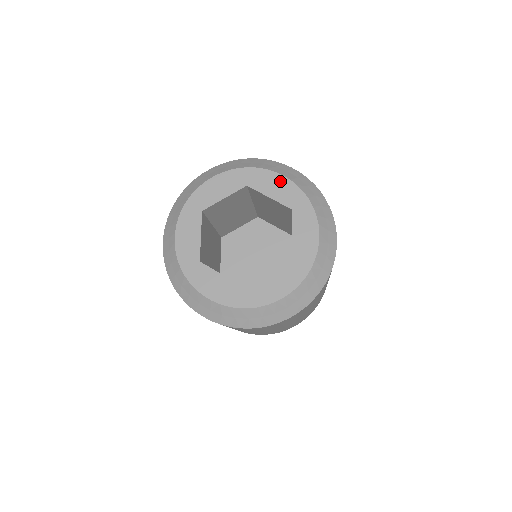
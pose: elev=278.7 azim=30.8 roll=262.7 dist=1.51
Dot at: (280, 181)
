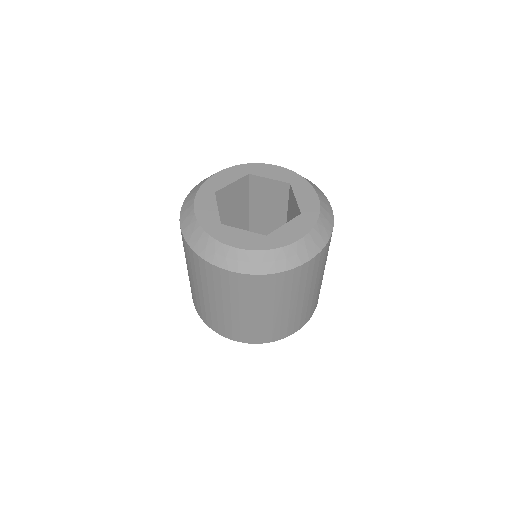
Dot at: (275, 169)
